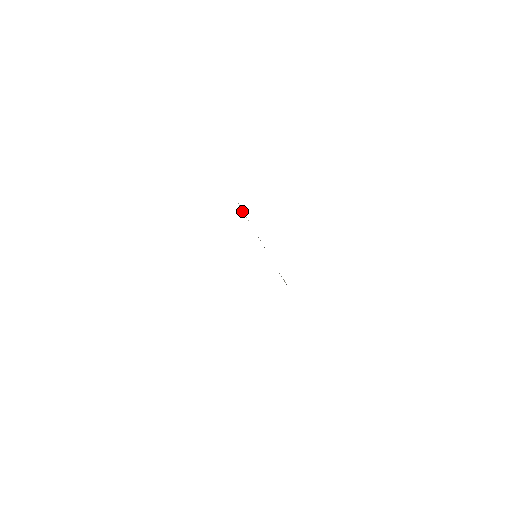
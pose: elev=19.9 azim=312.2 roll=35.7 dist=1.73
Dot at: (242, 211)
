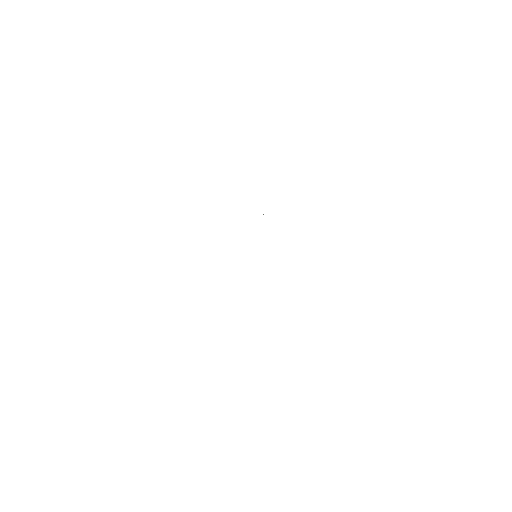
Dot at: occluded
